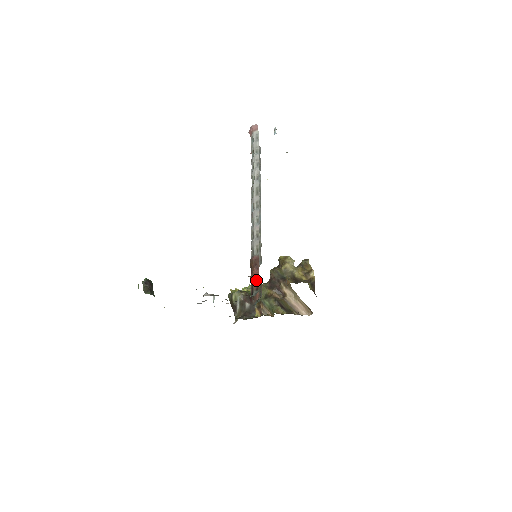
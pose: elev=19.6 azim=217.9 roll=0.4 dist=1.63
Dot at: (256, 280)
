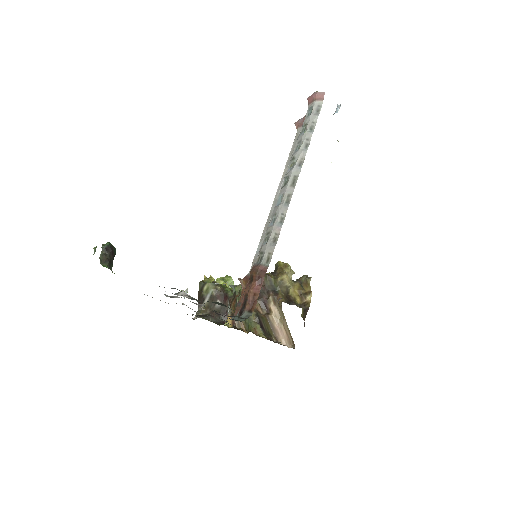
Dot at: (253, 298)
